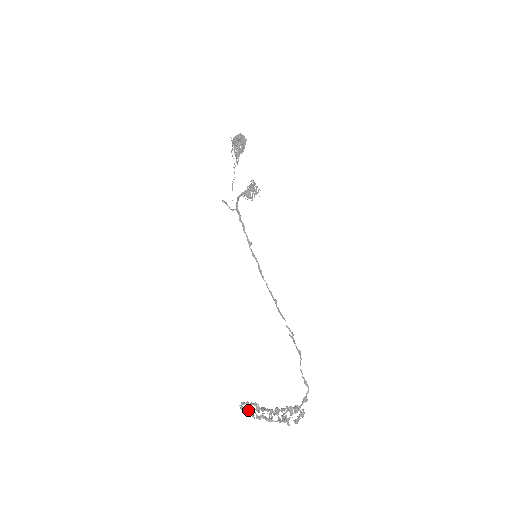
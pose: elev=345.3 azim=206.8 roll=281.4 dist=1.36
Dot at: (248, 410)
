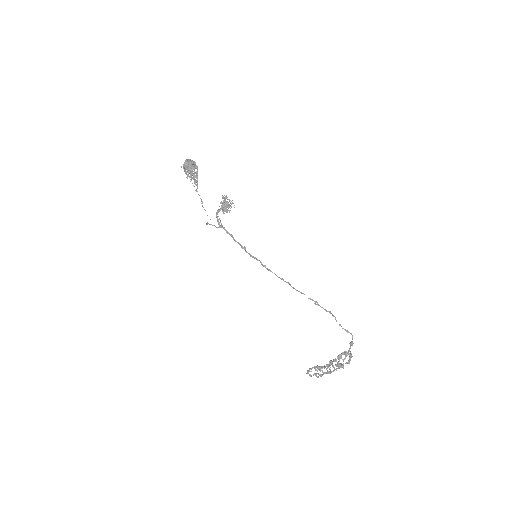
Dot at: (314, 374)
